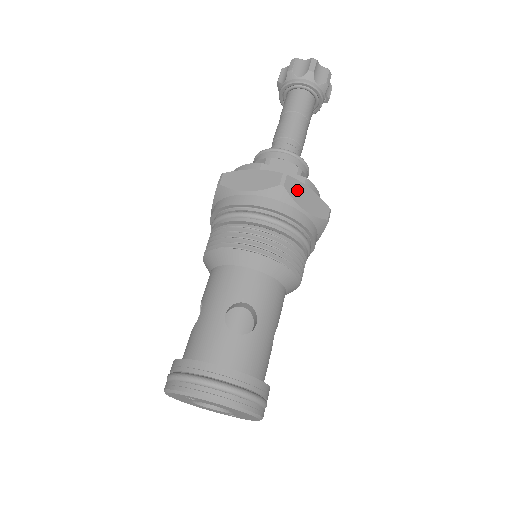
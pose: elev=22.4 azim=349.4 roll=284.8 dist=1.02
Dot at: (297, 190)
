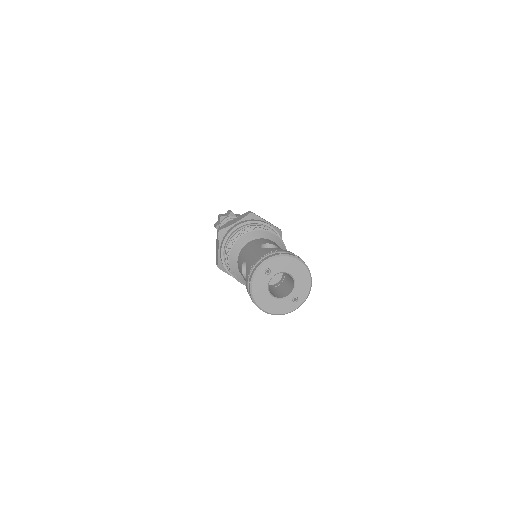
Dot at: occluded
